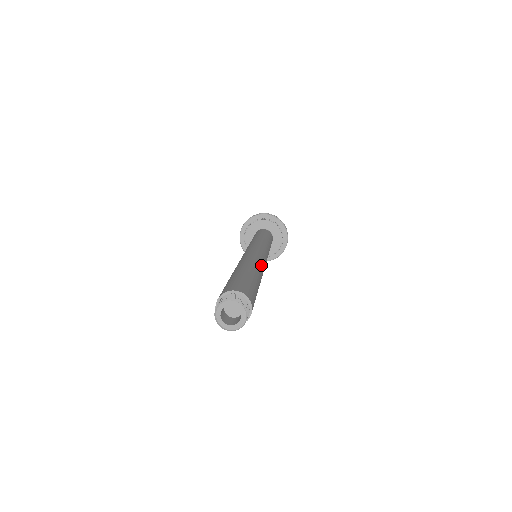
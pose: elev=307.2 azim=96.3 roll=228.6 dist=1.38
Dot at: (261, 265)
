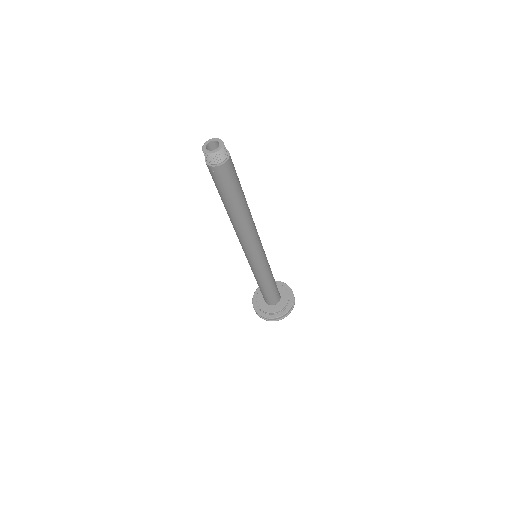
Dot at: (253, 221)
